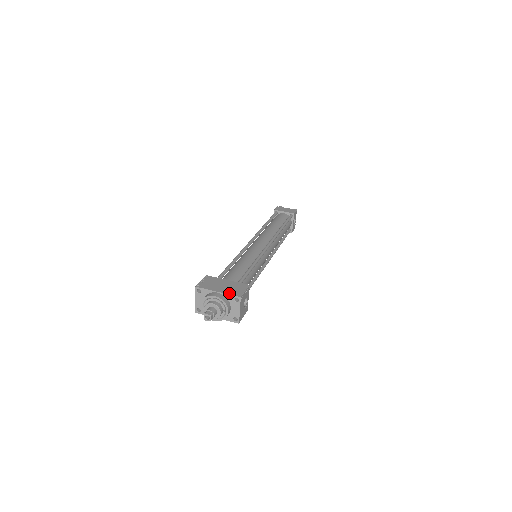
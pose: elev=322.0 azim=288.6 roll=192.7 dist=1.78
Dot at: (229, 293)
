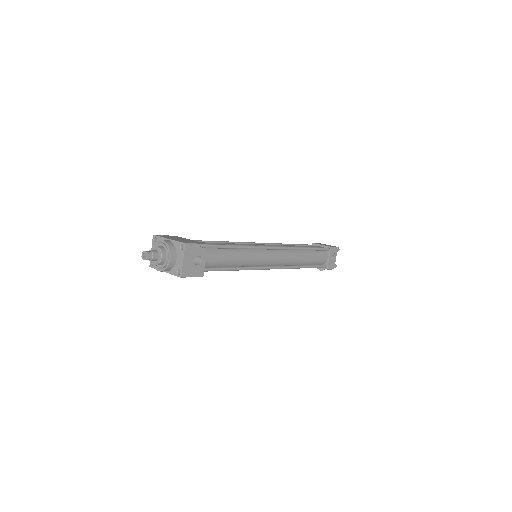
Dot at: (178, 240)
